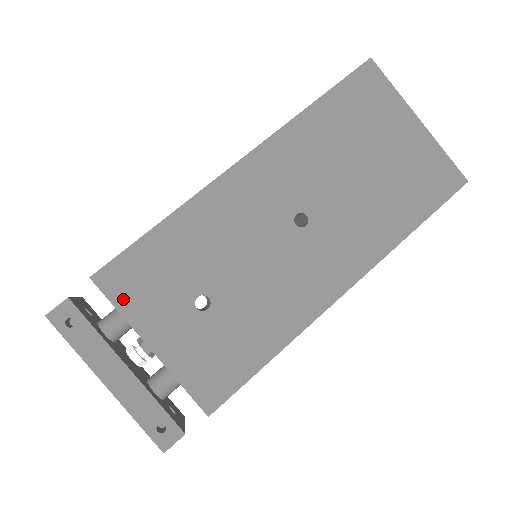
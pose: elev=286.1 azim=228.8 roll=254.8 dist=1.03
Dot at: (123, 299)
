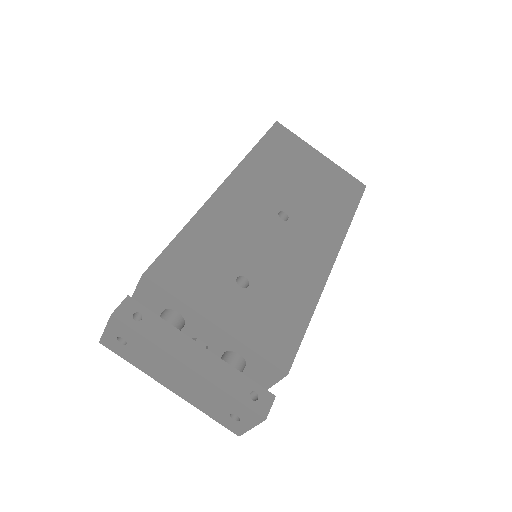
Dot at: (178, 288)
